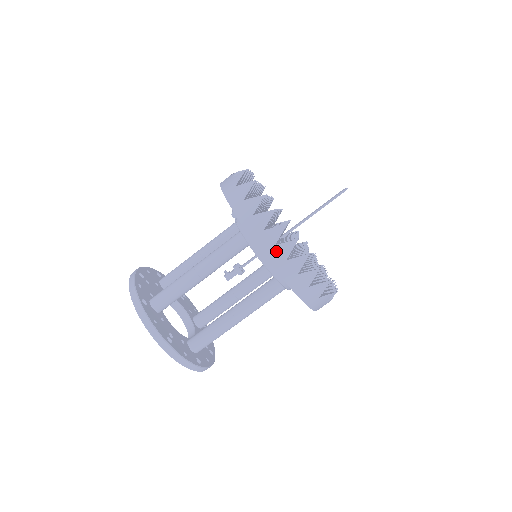
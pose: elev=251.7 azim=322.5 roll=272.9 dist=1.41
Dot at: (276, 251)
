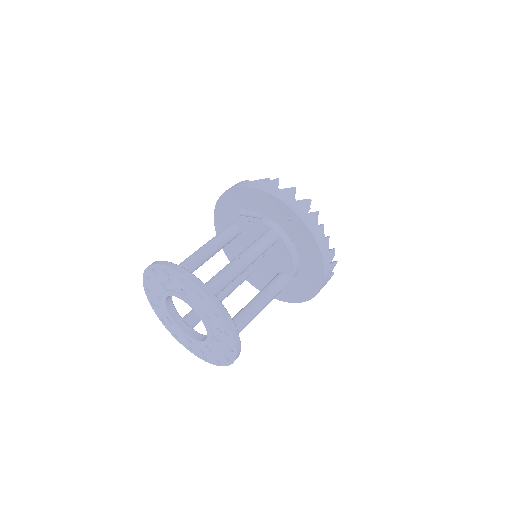
Dot at: (325, 243)
